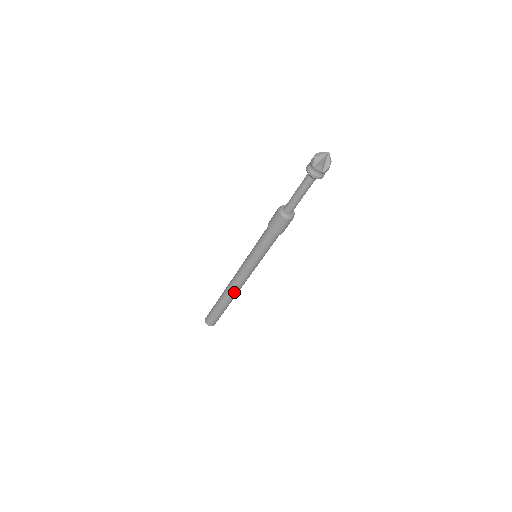
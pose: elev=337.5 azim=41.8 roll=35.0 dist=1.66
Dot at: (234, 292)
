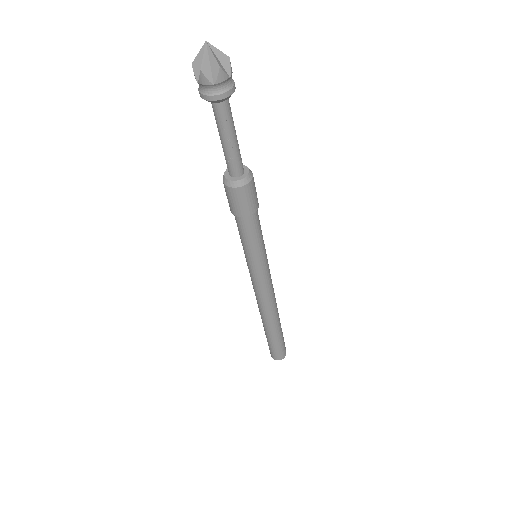
Dot at: (274, 309)
